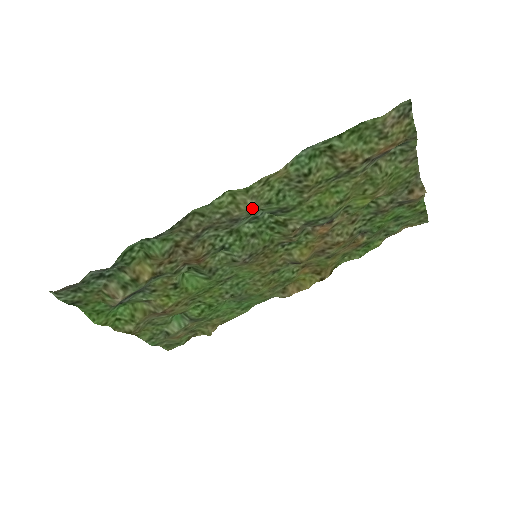
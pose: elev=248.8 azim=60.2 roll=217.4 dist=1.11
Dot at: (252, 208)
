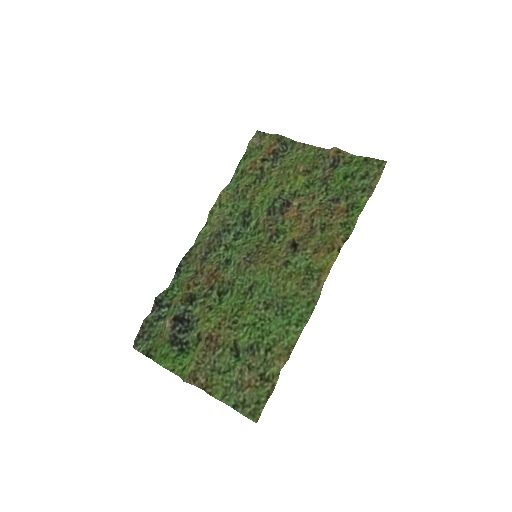
Dot at: (221, 220)
